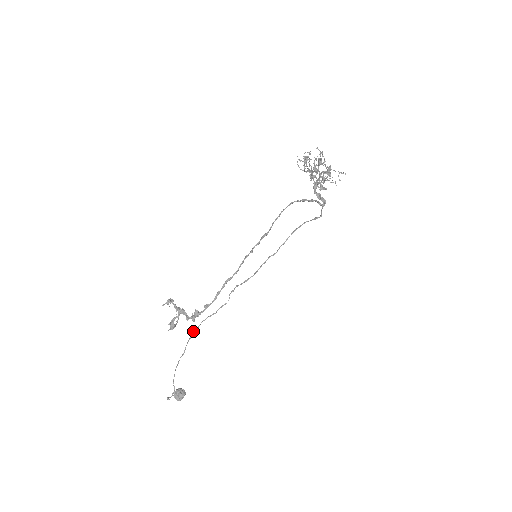
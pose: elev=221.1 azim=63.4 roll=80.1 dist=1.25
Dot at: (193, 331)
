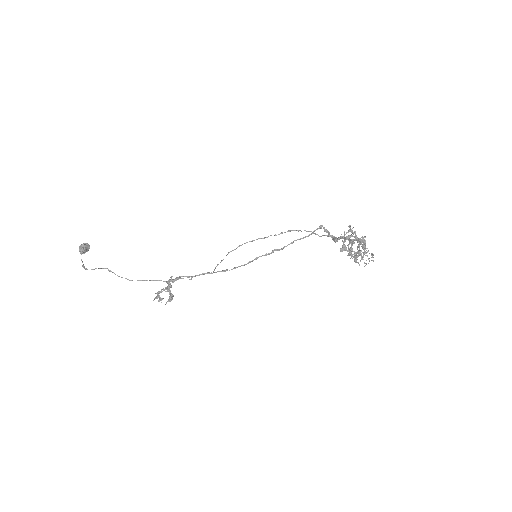
Dot at: occluded
